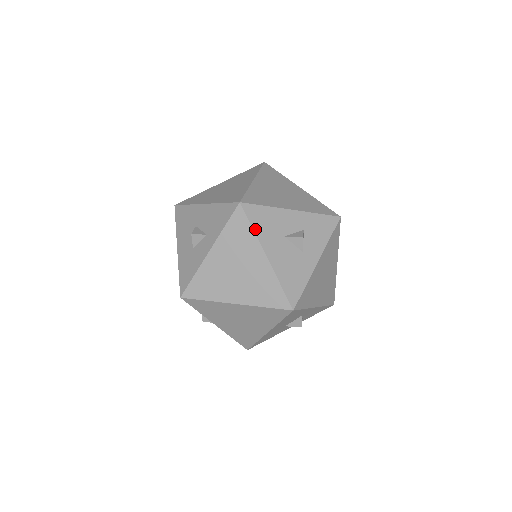
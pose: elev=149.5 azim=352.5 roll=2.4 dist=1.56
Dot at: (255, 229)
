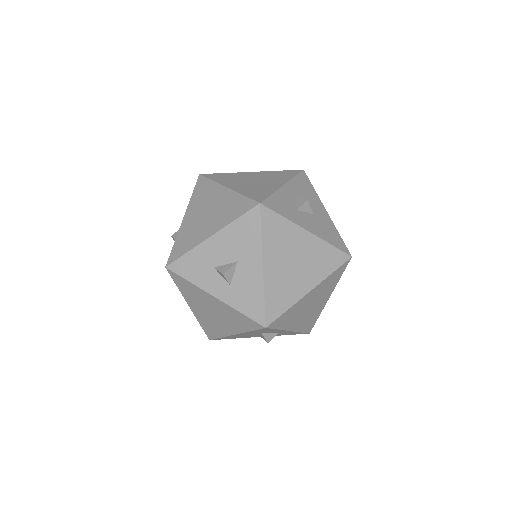
Dot at: (251, 331)
